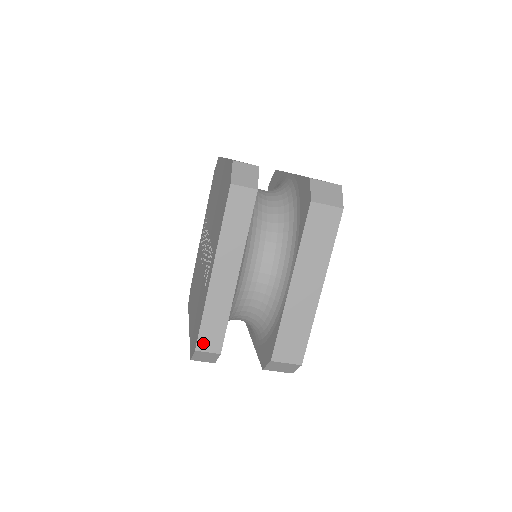
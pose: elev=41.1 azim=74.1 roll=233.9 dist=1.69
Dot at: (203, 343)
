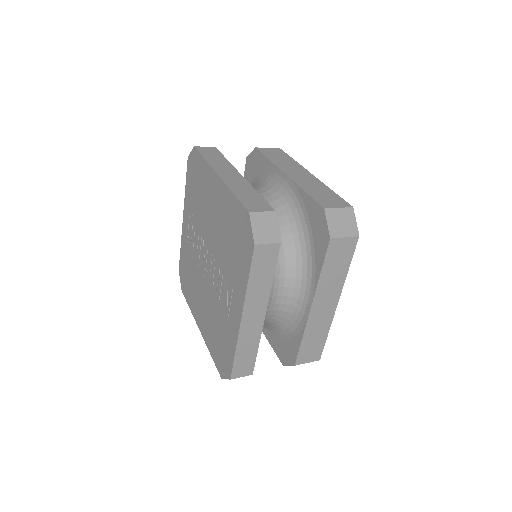
Dot at: (237, 372)
